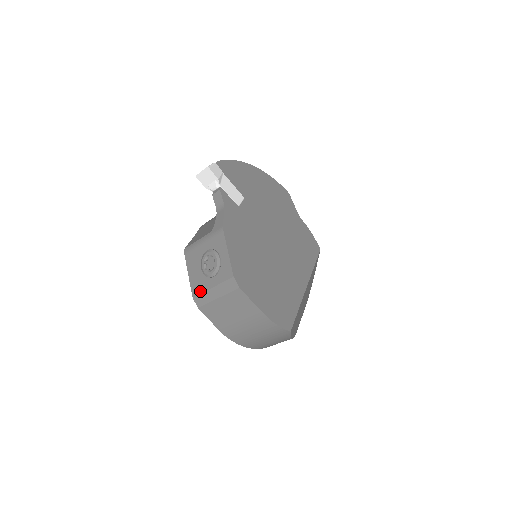
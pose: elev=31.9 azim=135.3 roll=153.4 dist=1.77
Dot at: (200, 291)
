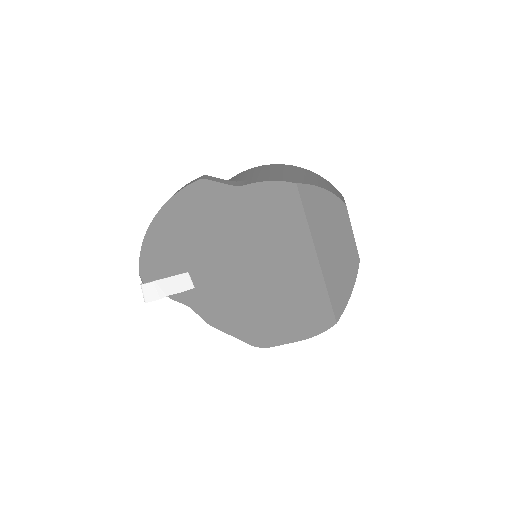
Dot at: occluded
